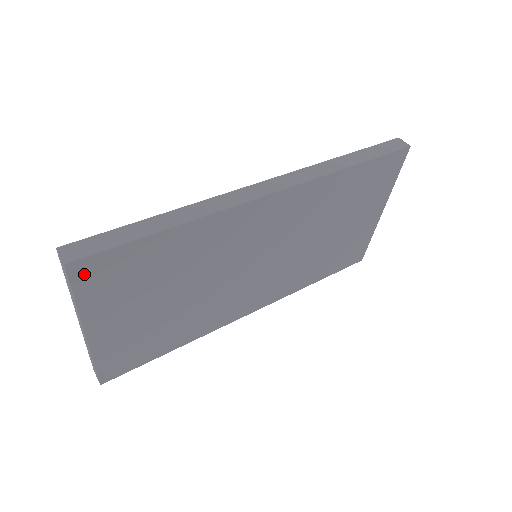
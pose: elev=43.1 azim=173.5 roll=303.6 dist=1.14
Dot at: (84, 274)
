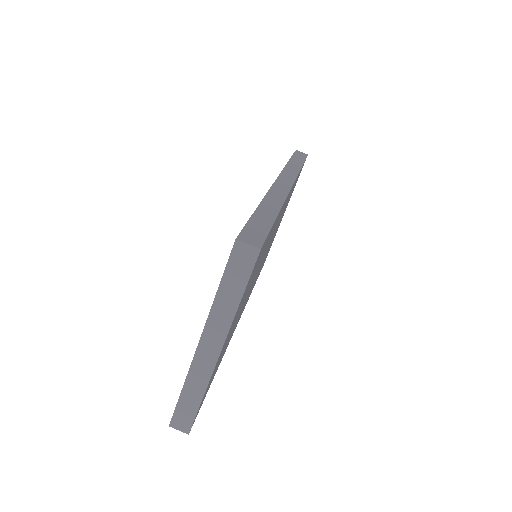
Dot at: (255, 264)
